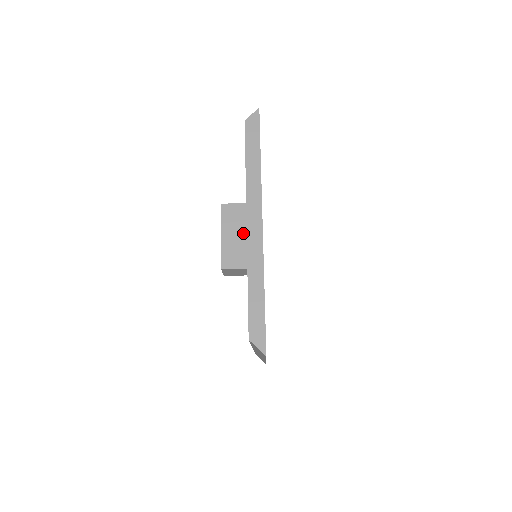
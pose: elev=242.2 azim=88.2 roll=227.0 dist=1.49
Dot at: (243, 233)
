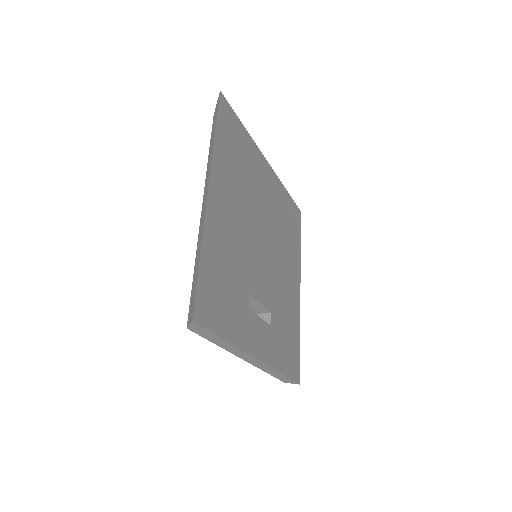
Dot at: occluded
